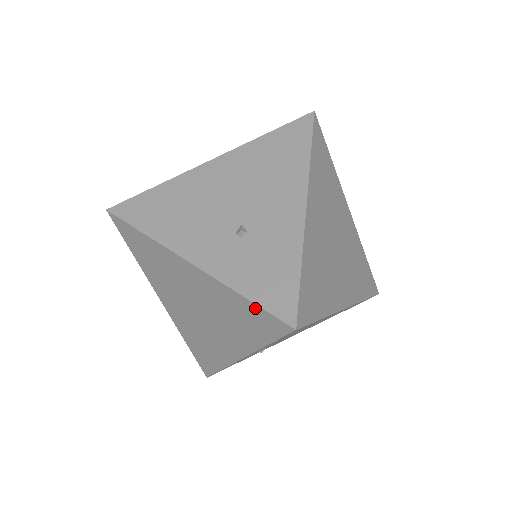
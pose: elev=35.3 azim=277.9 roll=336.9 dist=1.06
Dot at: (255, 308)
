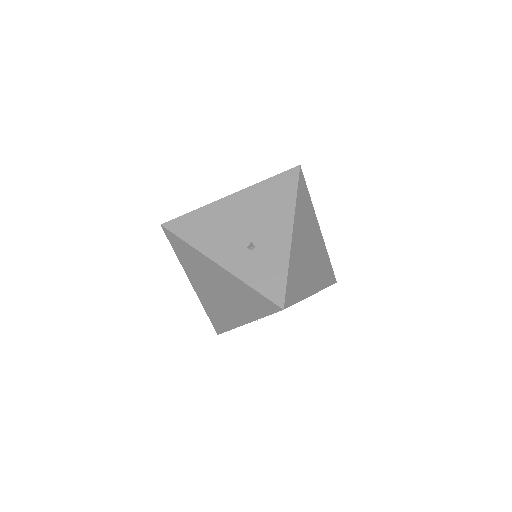
Dot at: (259, 295)
